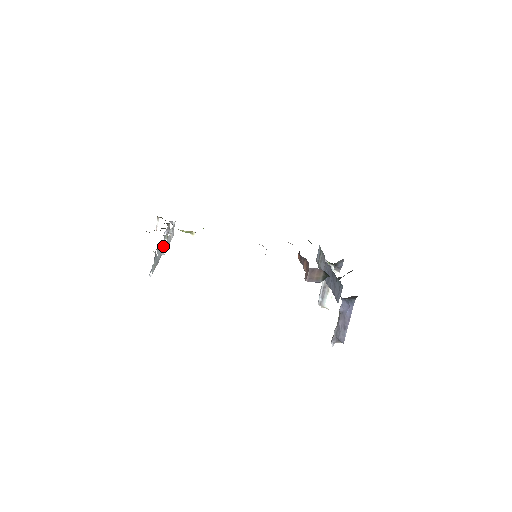
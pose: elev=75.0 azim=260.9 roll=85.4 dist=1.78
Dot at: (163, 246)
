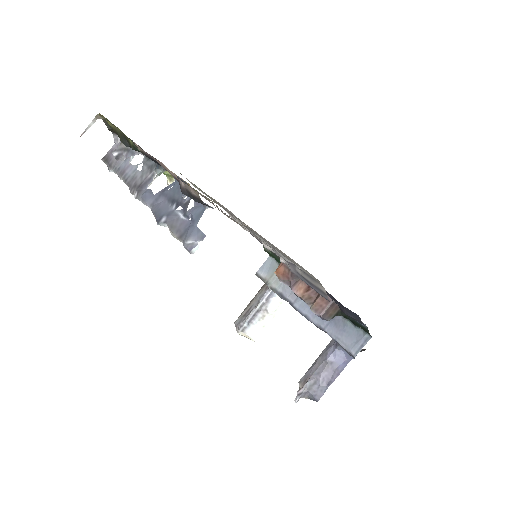
Dot at: occluded
